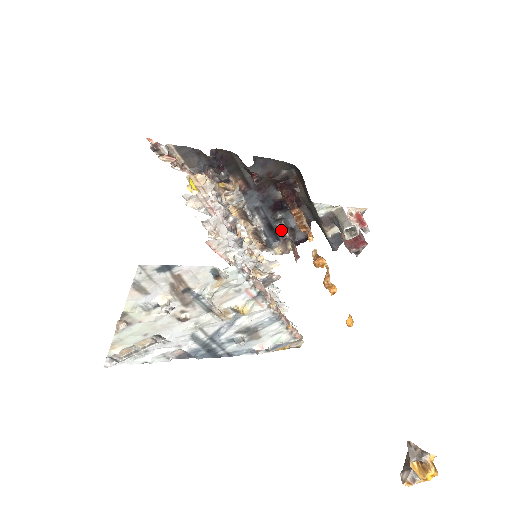
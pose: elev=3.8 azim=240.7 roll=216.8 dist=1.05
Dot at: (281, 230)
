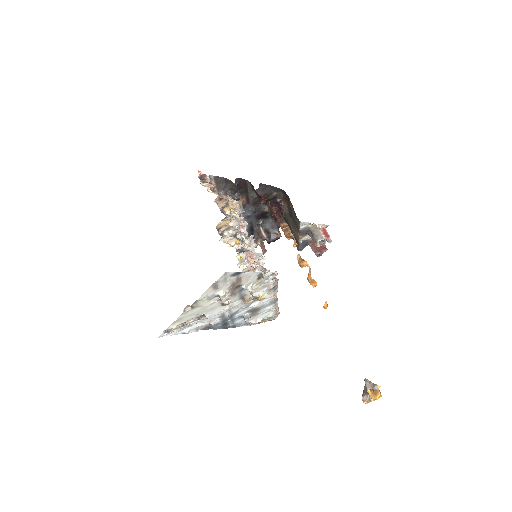
Dot at: (260, 232)
